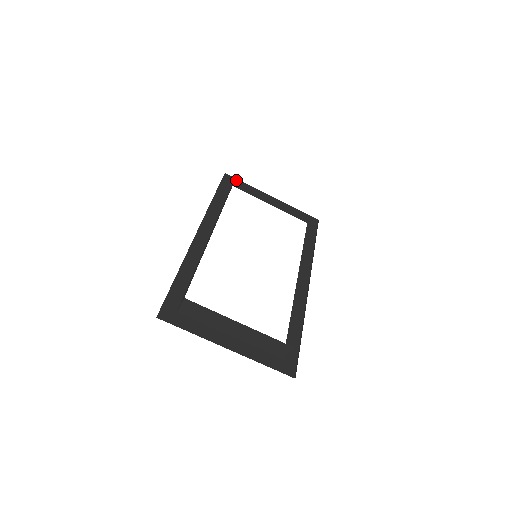
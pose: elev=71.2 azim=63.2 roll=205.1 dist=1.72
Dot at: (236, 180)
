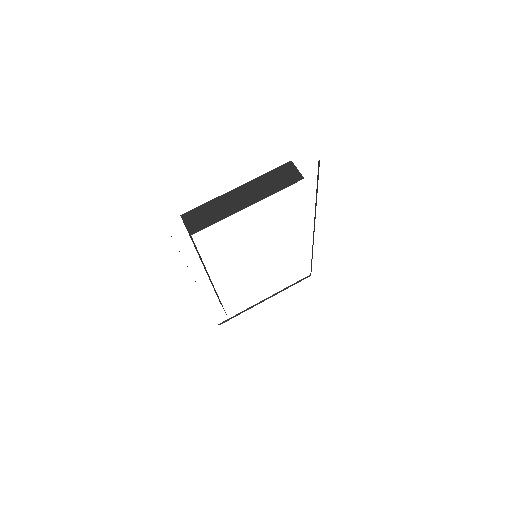
Dot at: occluded
